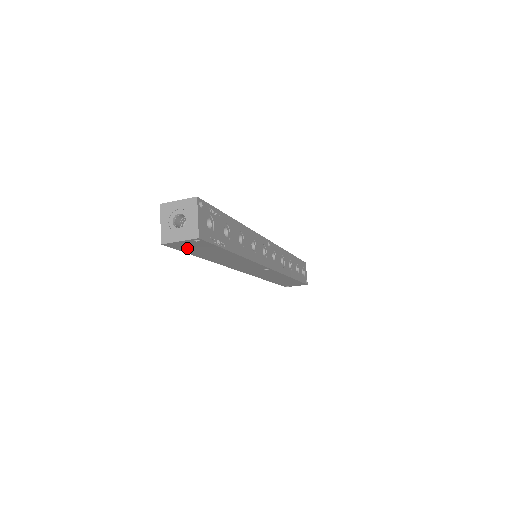
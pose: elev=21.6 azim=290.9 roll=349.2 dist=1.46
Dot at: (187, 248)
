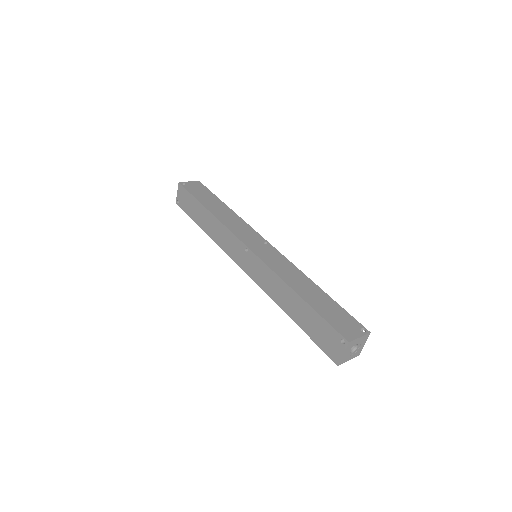
Dot at: occluded
